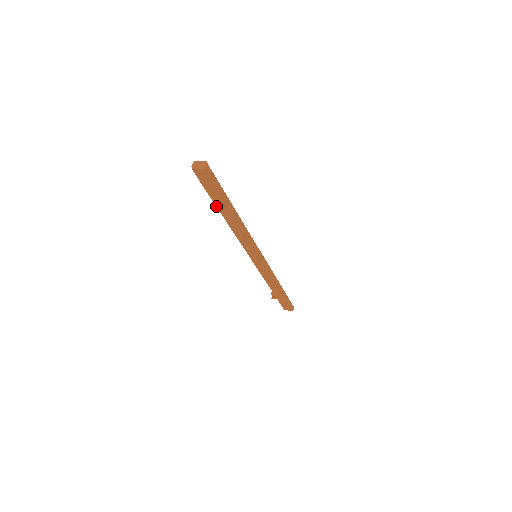
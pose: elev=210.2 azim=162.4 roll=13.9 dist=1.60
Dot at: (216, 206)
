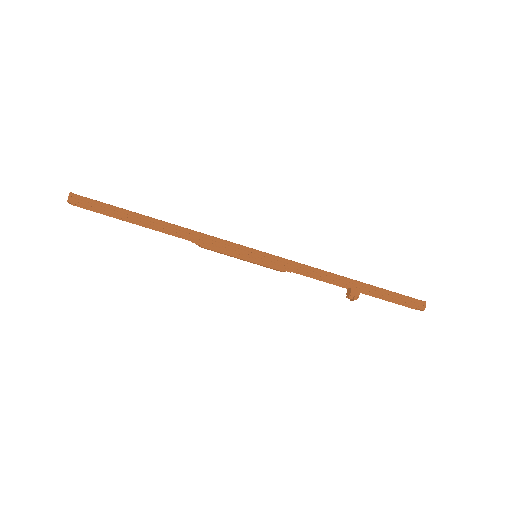
Dot at: (136, 224)
